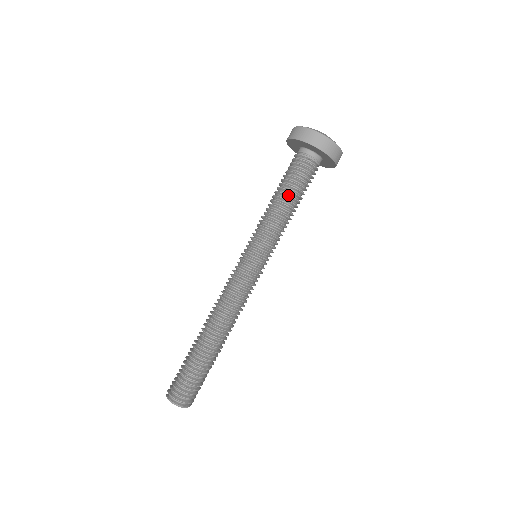
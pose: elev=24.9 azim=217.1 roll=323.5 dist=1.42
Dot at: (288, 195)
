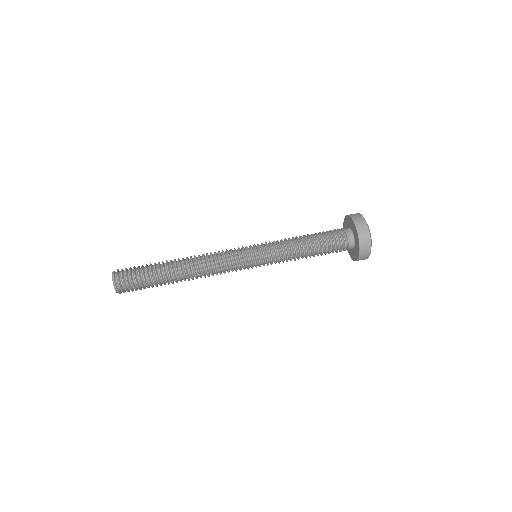
Dot at: (312, 238)
